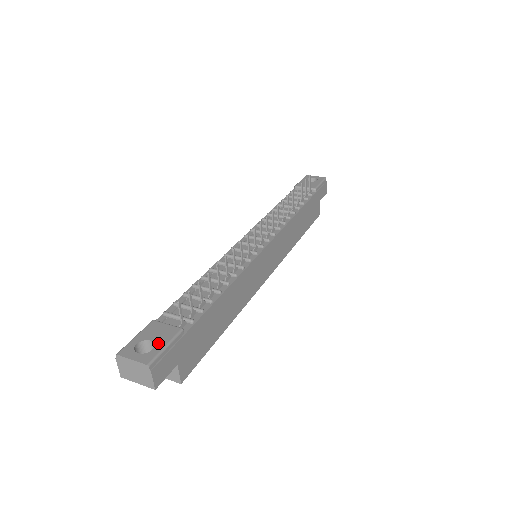
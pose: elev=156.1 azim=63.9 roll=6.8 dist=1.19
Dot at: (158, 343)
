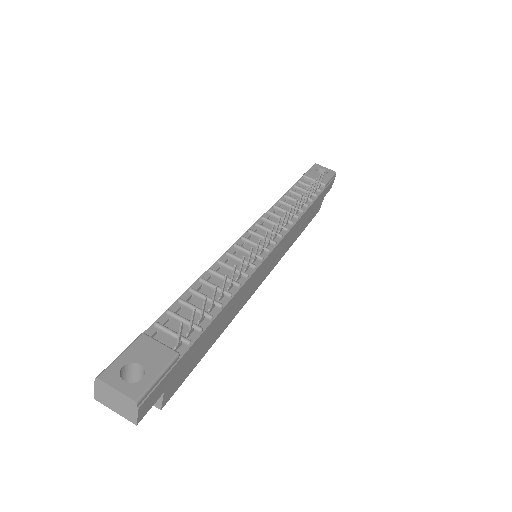
Dot at: (149, 370)
